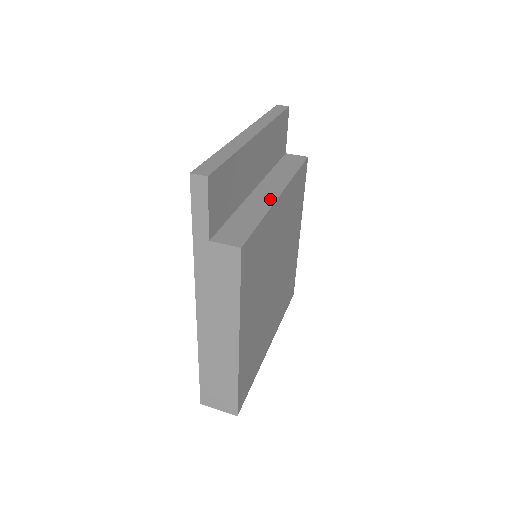
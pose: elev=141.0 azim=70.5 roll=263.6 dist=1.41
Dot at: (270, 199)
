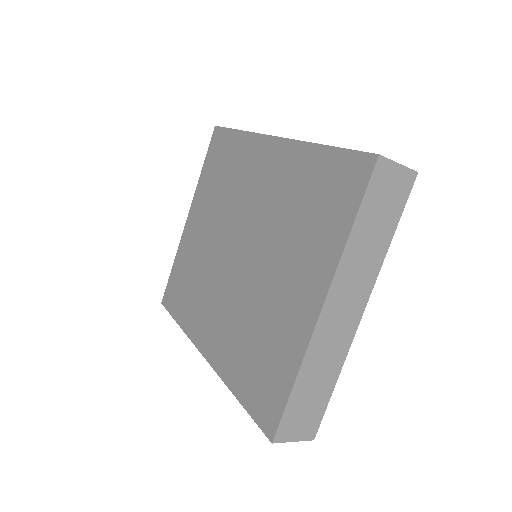
Dot at: occluded
